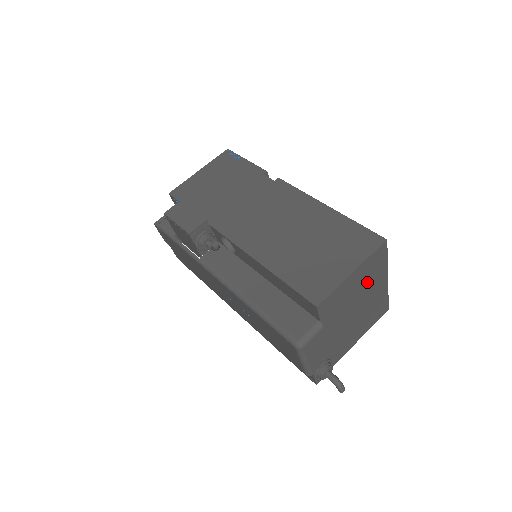
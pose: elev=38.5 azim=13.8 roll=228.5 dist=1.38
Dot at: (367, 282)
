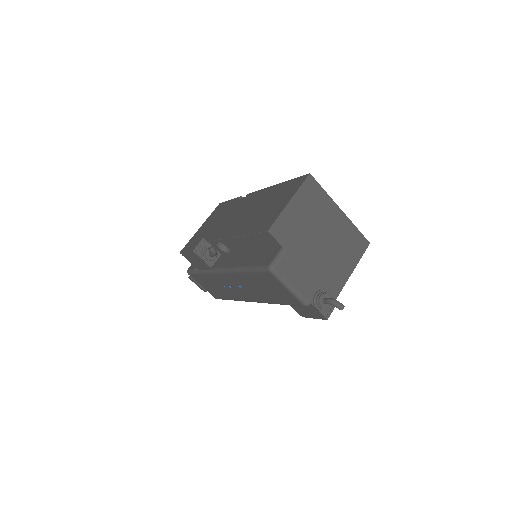
Dot at: (315, 212)
